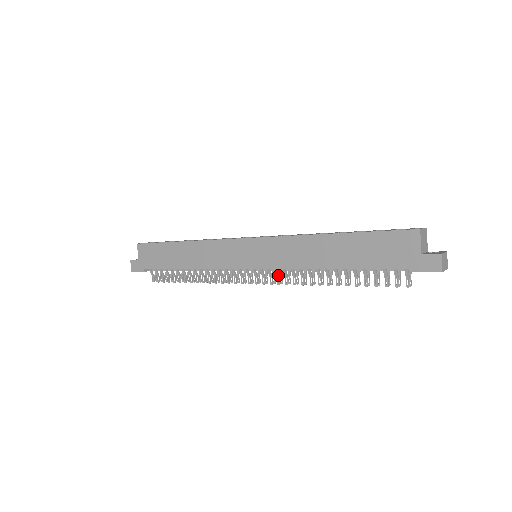
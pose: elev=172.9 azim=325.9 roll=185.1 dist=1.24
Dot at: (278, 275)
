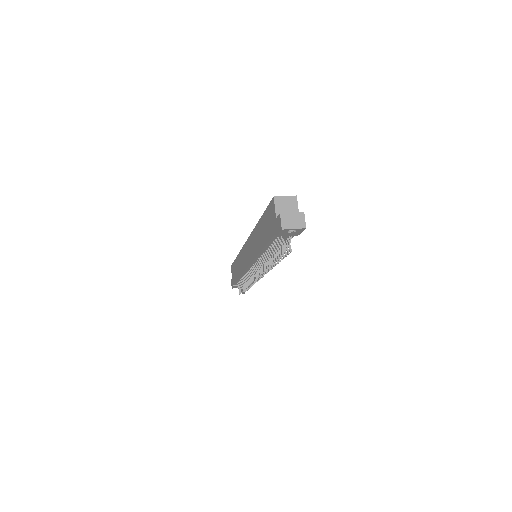
Dot at: (258, 267)
